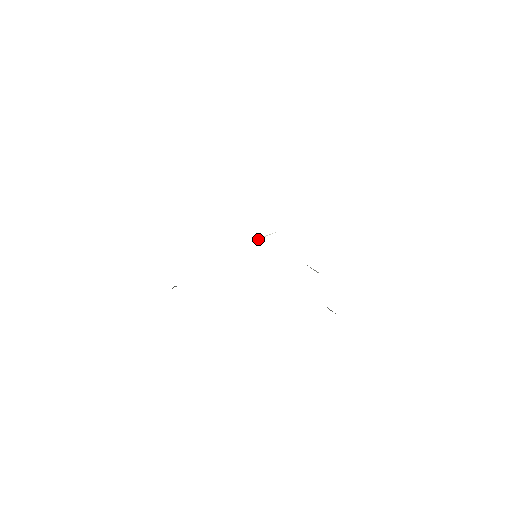
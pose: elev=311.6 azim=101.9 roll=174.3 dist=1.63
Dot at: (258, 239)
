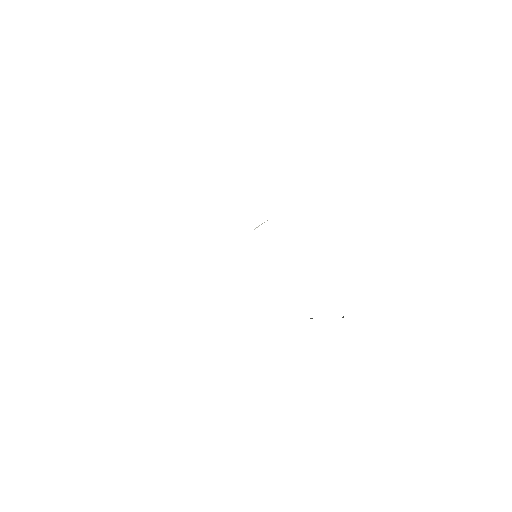
Dot at: occluded
